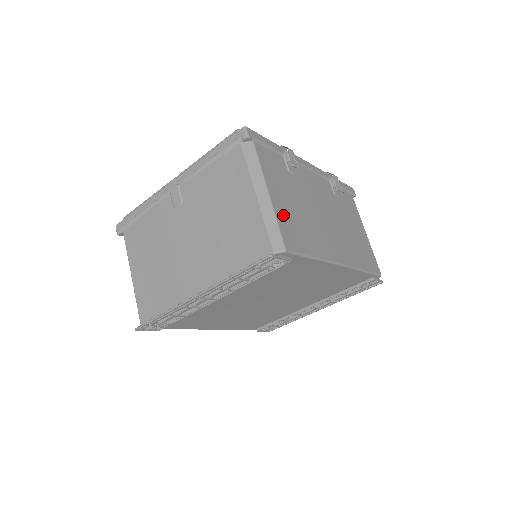
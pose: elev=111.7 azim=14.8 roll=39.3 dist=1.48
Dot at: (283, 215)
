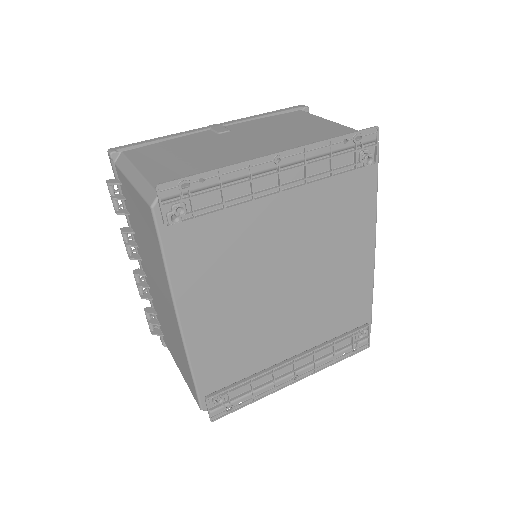
Dot at: occluded
